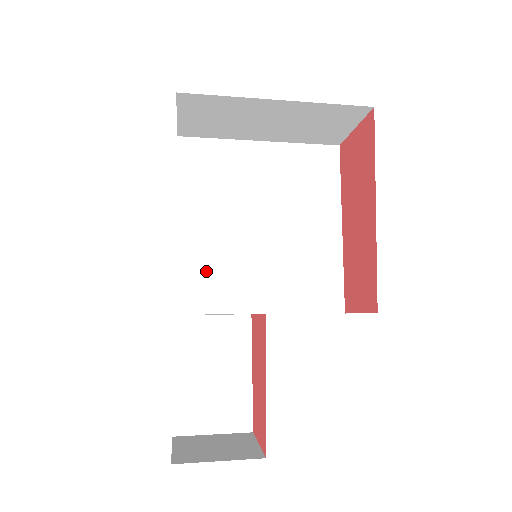
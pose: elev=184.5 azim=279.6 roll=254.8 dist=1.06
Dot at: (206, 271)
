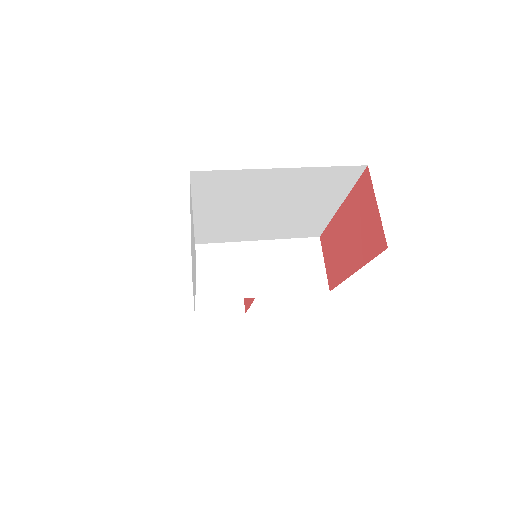
Dot at: (216, 230)
